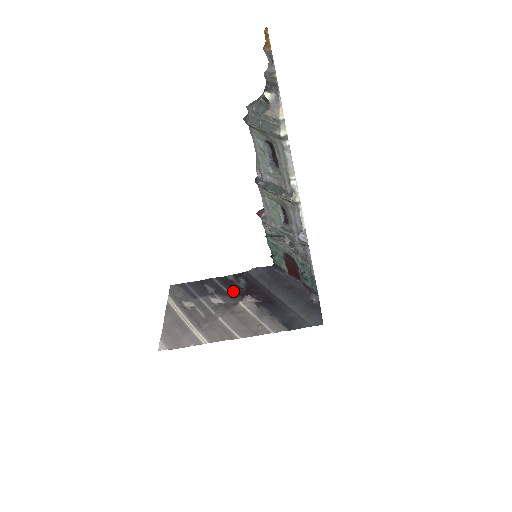
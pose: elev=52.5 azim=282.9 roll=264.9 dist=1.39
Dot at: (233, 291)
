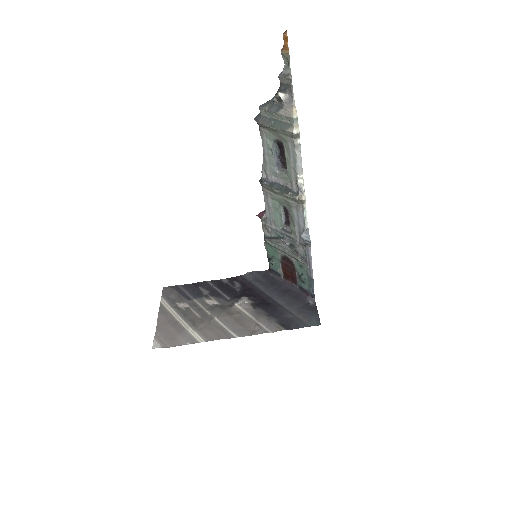
Dot at: (228, 293)
